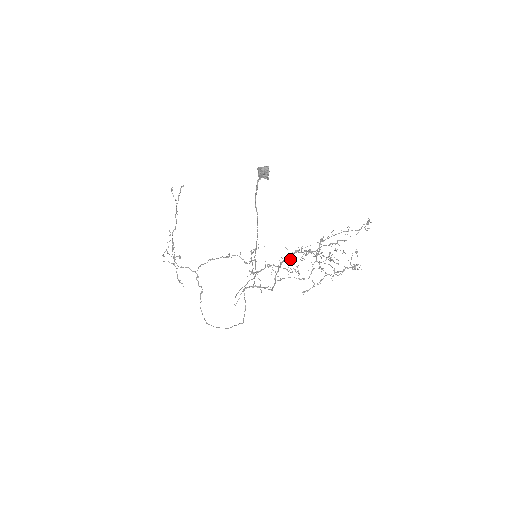
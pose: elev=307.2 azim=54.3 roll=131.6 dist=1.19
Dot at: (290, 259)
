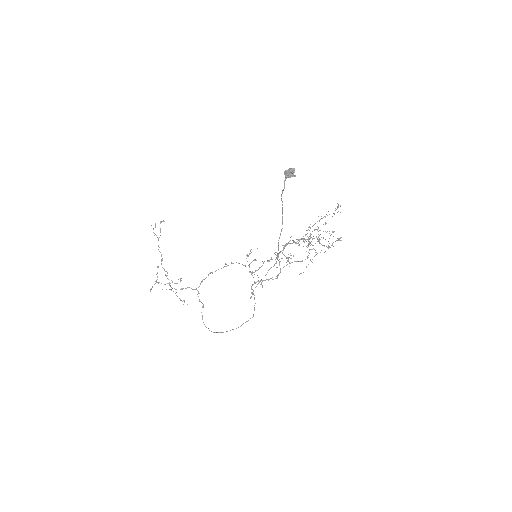
Dot at: (282, 252)
